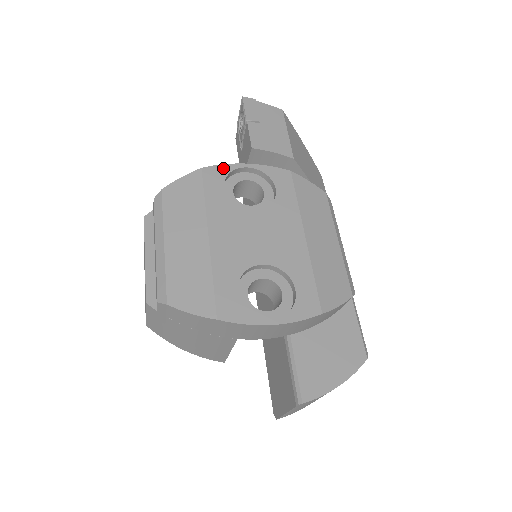
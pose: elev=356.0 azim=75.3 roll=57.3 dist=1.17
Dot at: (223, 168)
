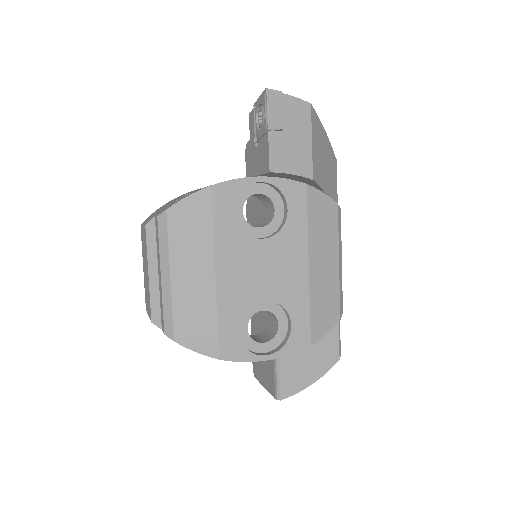
Dot at: (234, 185)
